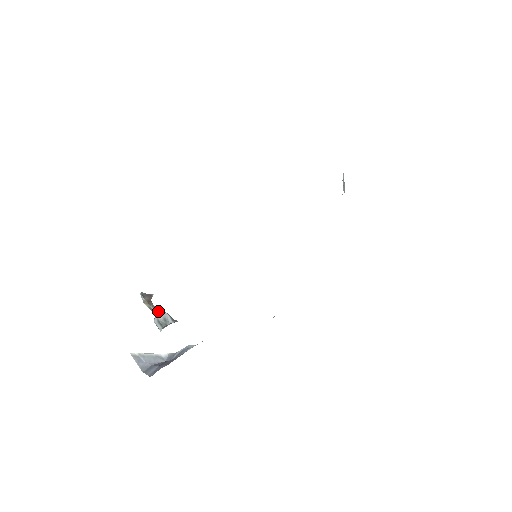
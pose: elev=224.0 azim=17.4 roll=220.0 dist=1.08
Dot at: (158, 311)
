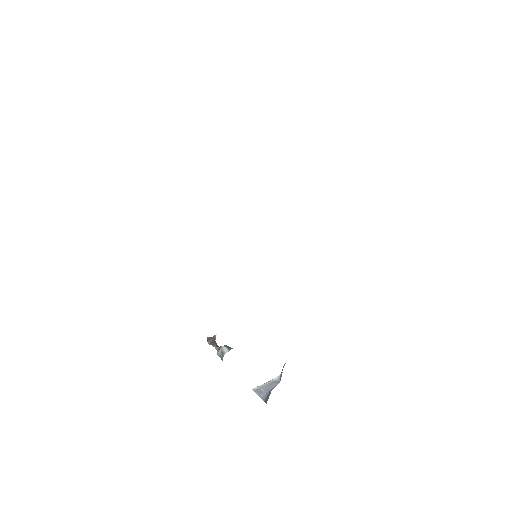
Dot at: (218, 347)
